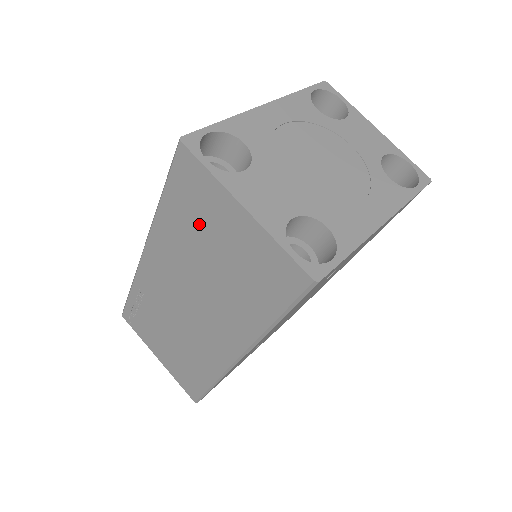
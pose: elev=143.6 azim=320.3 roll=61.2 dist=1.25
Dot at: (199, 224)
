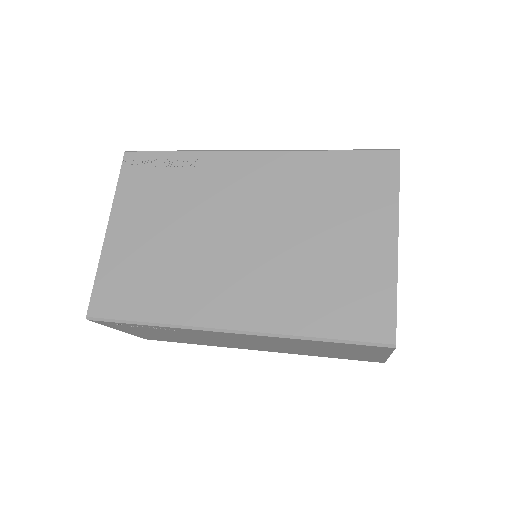
Dot at: (337, 349)
